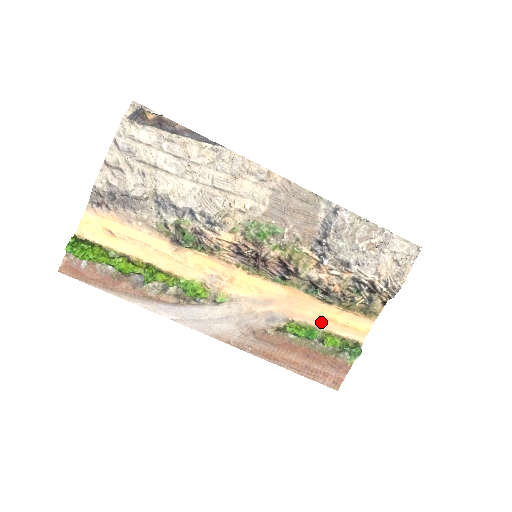
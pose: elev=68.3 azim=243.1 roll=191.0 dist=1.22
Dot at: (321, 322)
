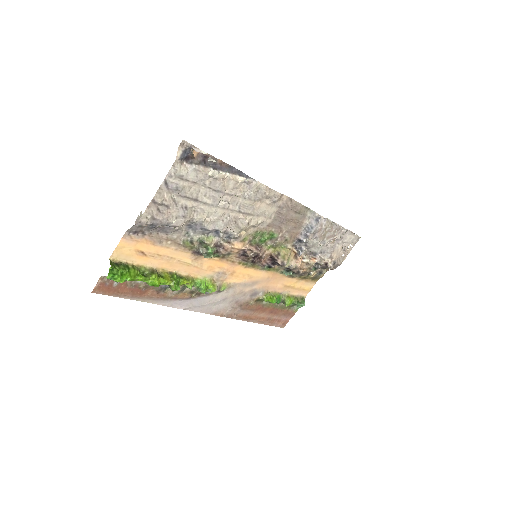
Dot at: (285, 289)
